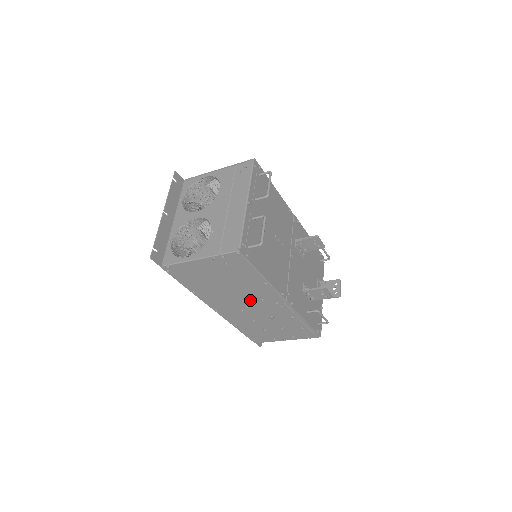
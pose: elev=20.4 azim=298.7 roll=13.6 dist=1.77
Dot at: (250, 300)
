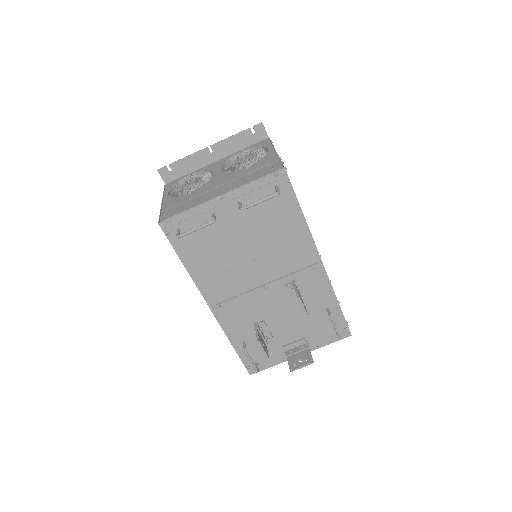
Dot at: occluded
